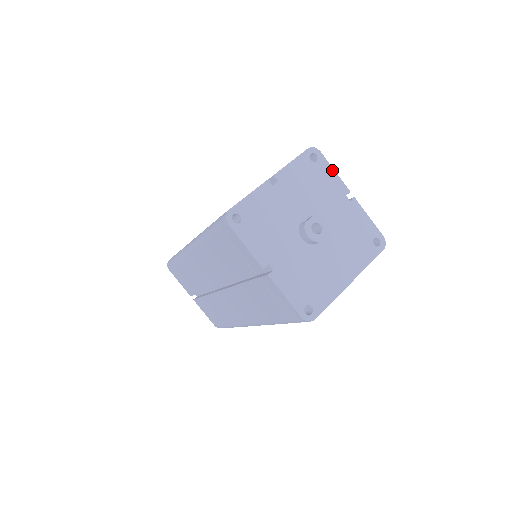
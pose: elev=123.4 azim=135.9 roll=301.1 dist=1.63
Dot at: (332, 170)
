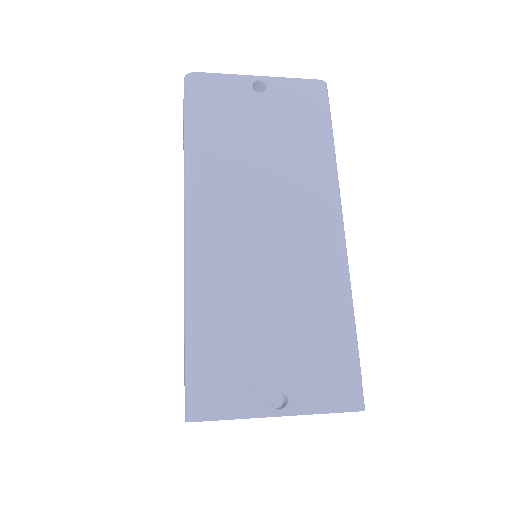
Dot at: occluded
